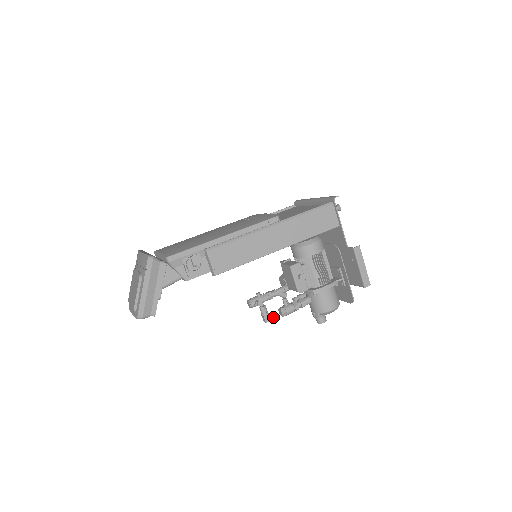
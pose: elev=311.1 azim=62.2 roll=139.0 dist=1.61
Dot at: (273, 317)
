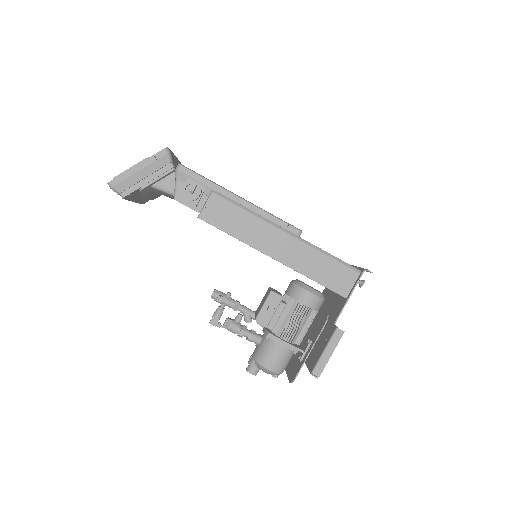
Dot at: (220, 326)
